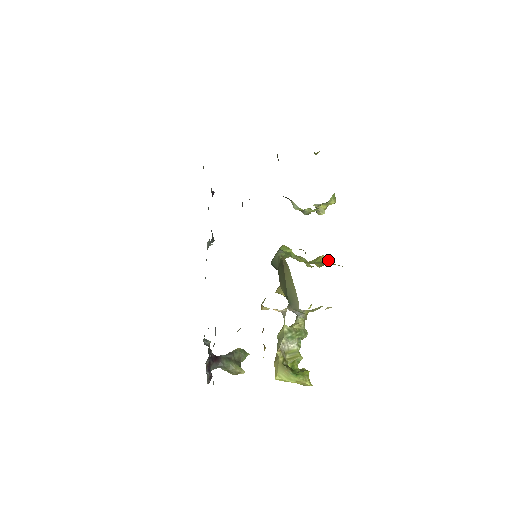
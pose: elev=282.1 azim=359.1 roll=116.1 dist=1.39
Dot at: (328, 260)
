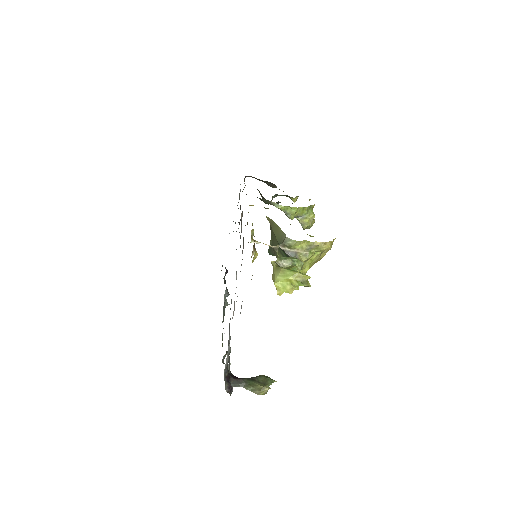
Dot at: occluded
